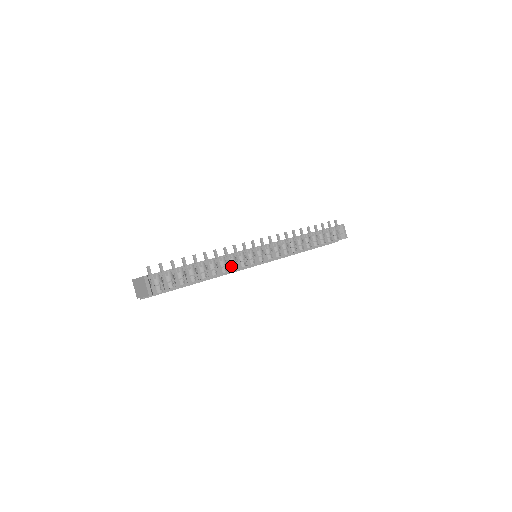
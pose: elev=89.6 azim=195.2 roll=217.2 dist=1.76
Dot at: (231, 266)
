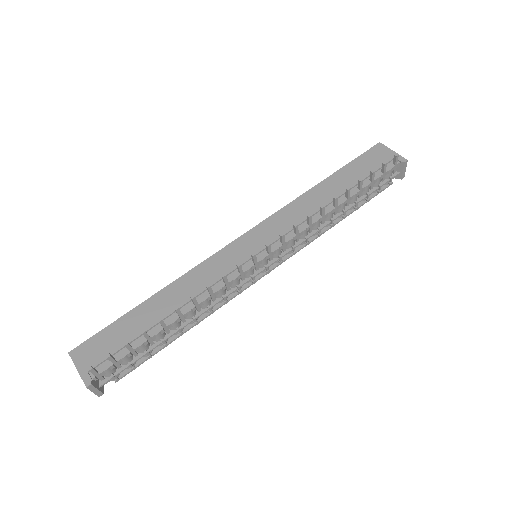
Dot at: (217, 299)
